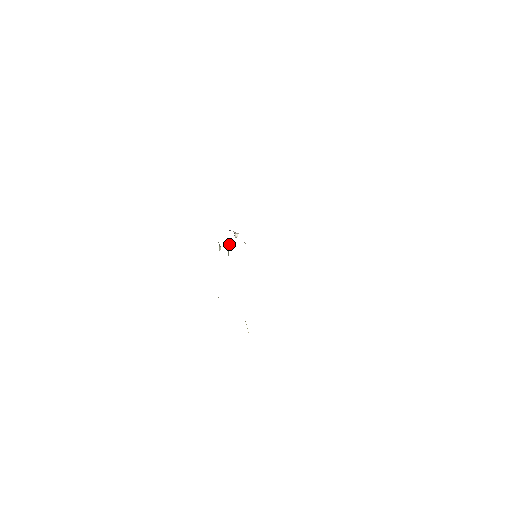
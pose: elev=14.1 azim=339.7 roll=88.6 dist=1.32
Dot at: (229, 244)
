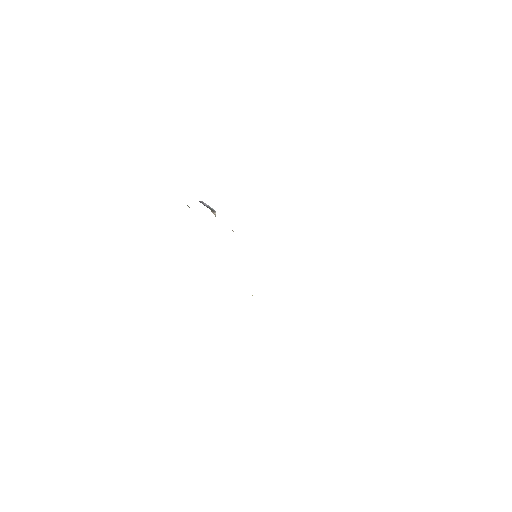
Dot at: occluded
